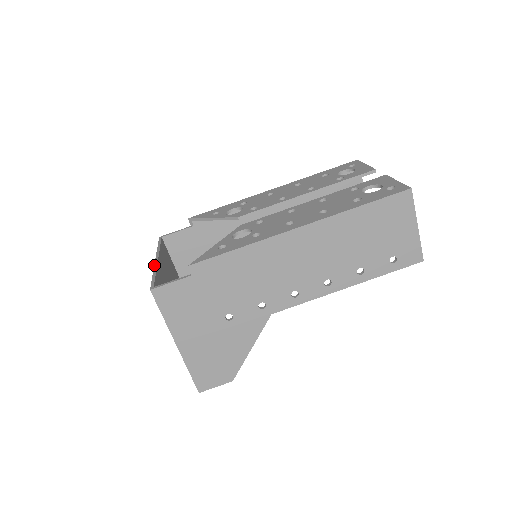
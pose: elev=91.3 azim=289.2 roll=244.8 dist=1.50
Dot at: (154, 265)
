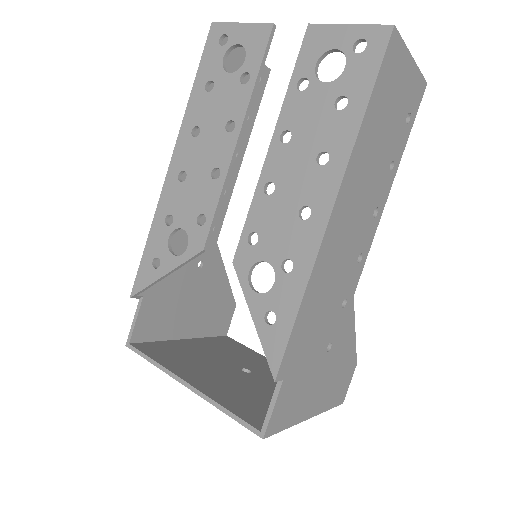
Dot at: occluded
